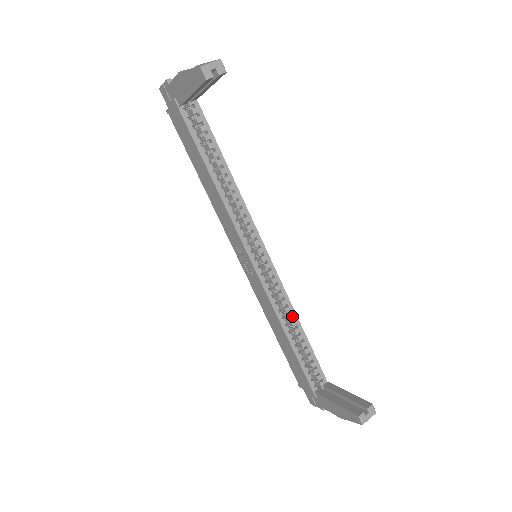
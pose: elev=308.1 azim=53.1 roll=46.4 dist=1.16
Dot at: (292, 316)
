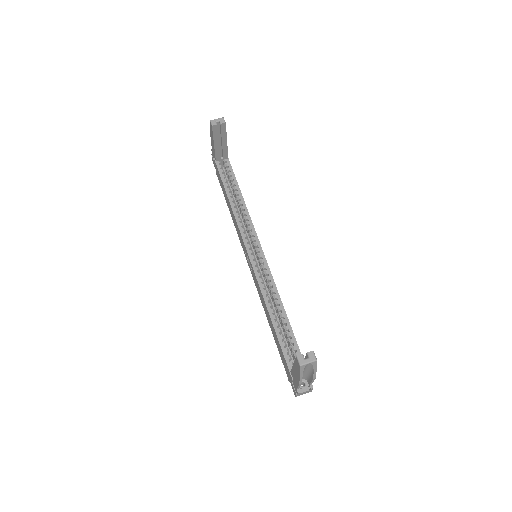
Dot at: (278, 302)
